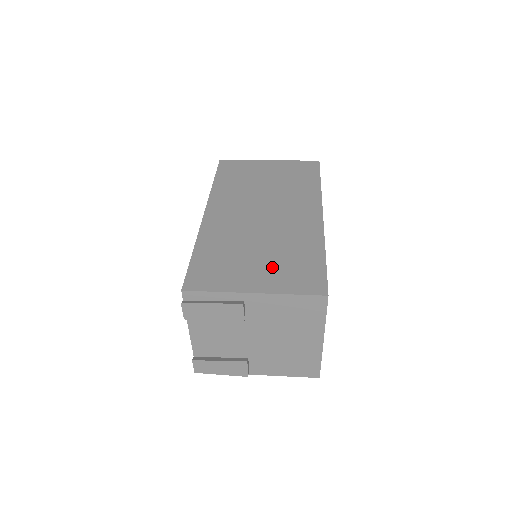
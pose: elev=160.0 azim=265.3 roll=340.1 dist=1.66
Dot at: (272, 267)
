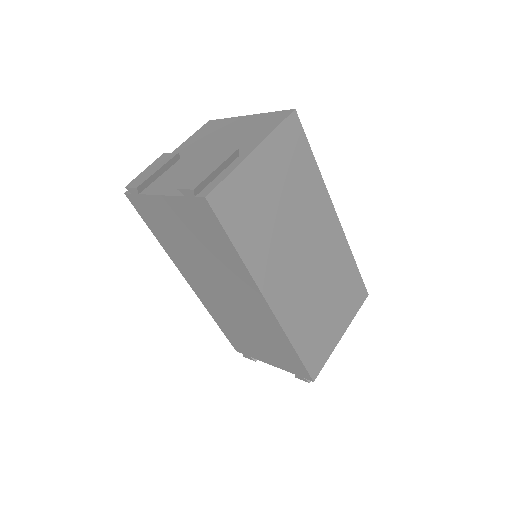
Dot at: (340, 306)
